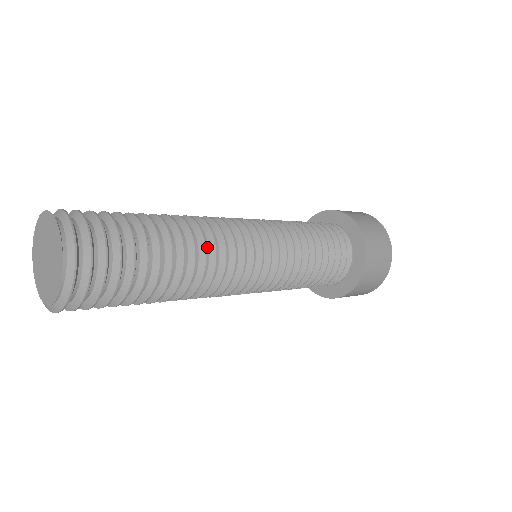
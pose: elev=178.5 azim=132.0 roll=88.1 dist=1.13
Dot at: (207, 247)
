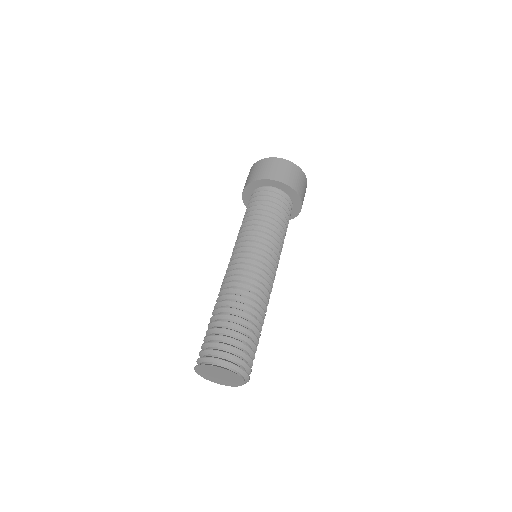
Dot at: occluded
